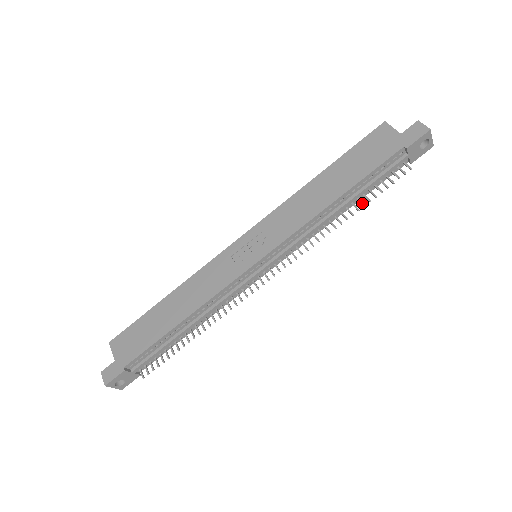
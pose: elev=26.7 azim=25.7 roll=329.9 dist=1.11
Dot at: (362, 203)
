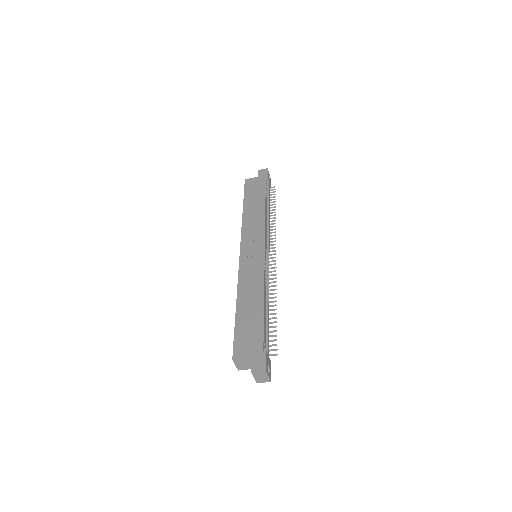
Dot at: (273, 207)
